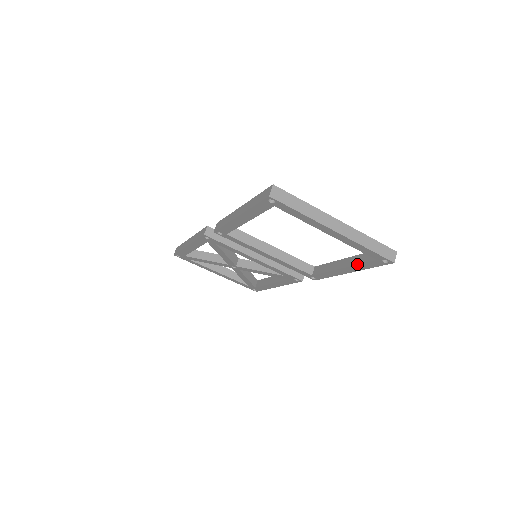
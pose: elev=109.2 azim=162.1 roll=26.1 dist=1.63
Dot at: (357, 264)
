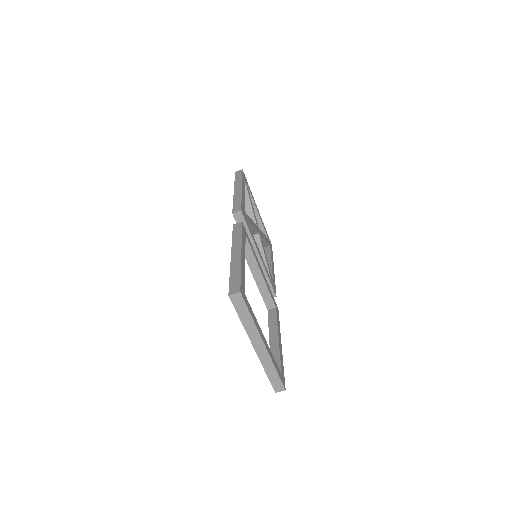
Dot at: occluded
